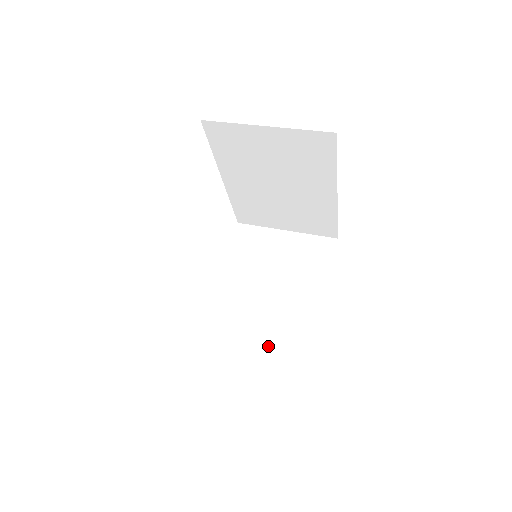
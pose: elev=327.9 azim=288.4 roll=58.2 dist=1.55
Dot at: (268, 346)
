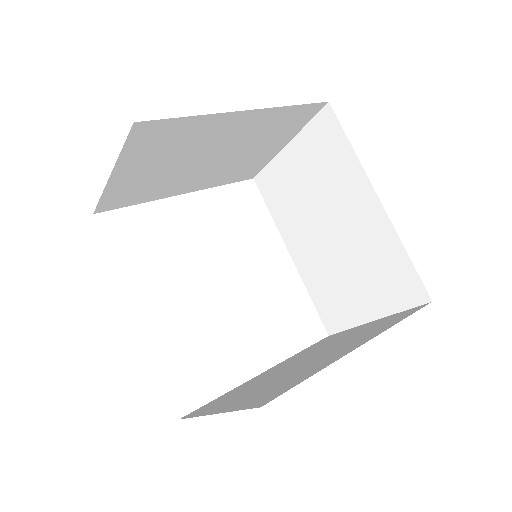
Dot at: (252, 395)
